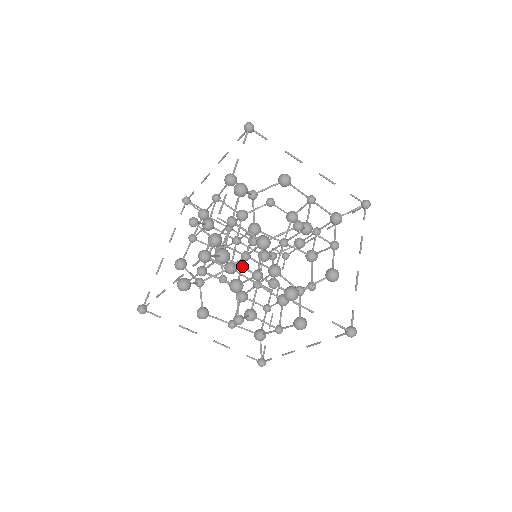
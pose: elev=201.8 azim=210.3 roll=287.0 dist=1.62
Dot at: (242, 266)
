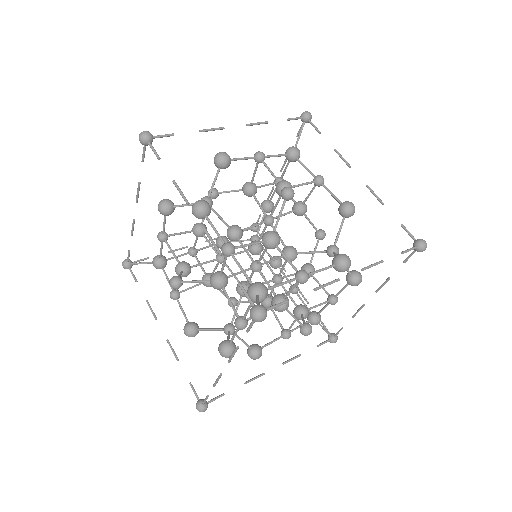
Dot at: (282, 283)
